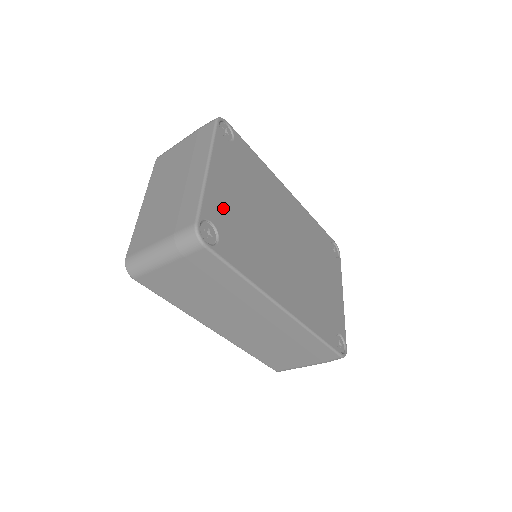
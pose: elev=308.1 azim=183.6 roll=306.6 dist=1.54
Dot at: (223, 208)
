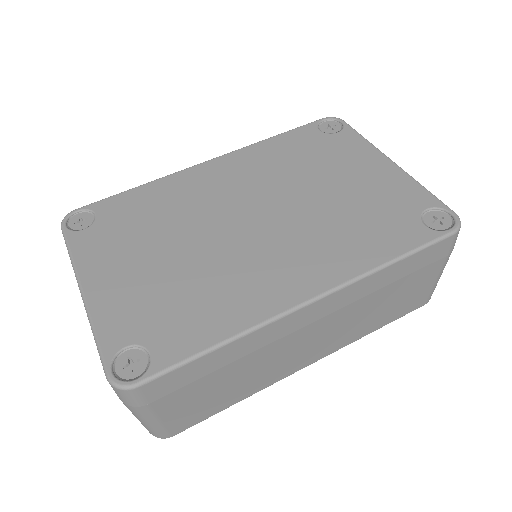
Dot at: (131, 308)
